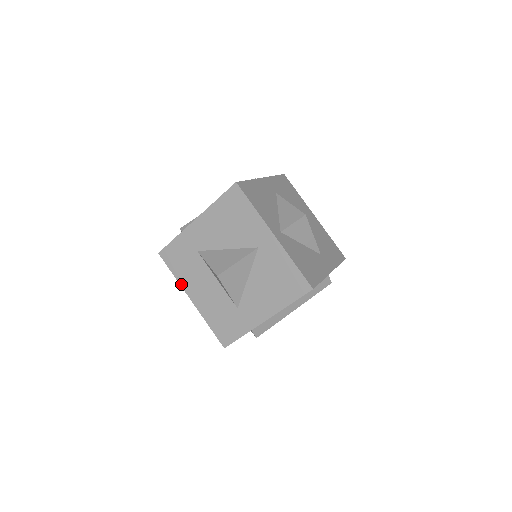
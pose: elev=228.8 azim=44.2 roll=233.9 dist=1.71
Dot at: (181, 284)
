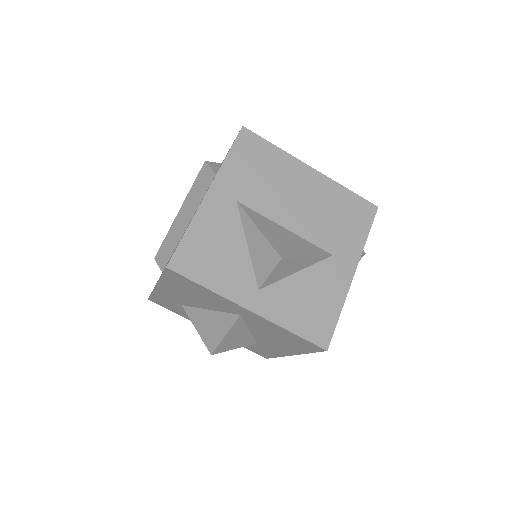
Dot at: occluded
